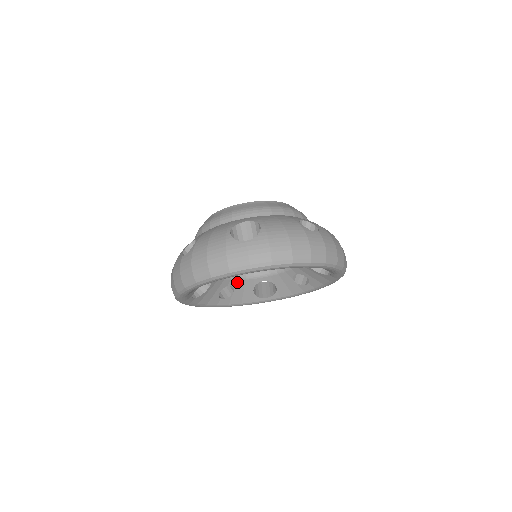
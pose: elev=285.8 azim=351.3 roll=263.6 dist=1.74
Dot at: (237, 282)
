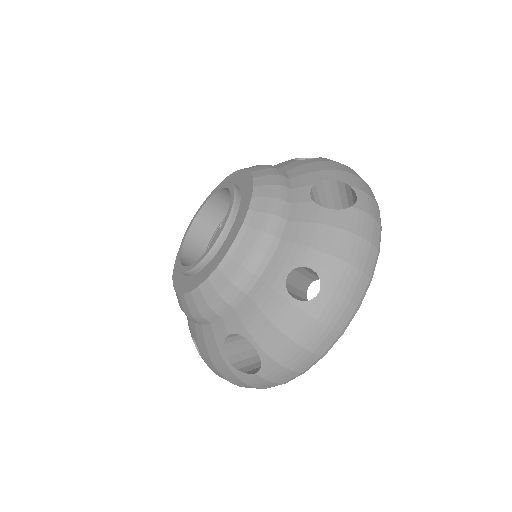
Dot at: occluded
